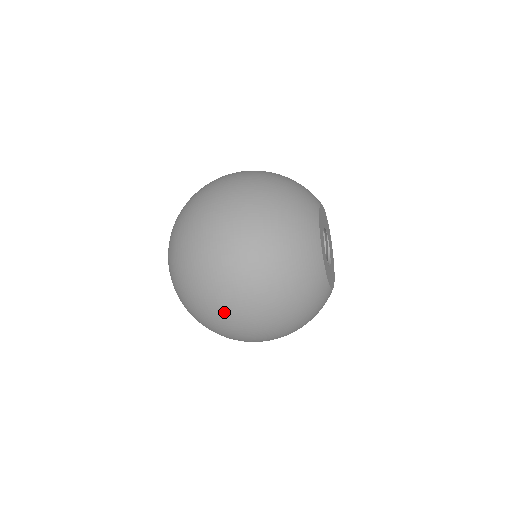
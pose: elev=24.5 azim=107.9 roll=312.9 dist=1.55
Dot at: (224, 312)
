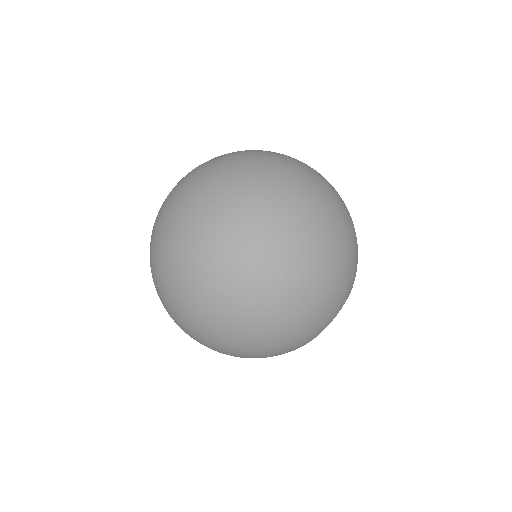
Dot at: (284, 211)
